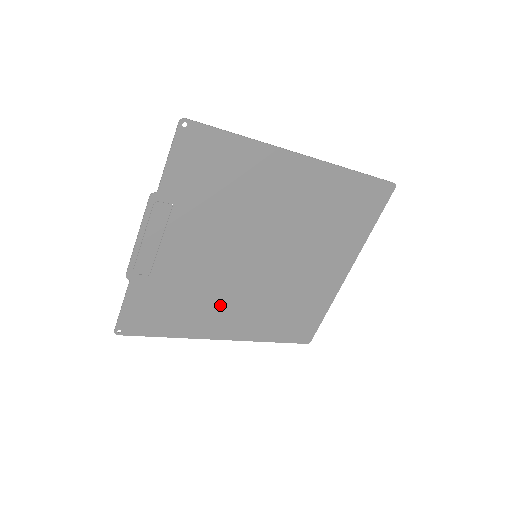
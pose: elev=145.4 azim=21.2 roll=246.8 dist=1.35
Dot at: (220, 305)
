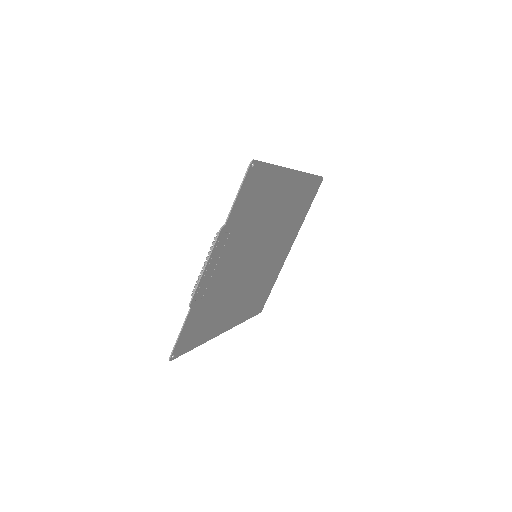
Dot at: (230, 304)
